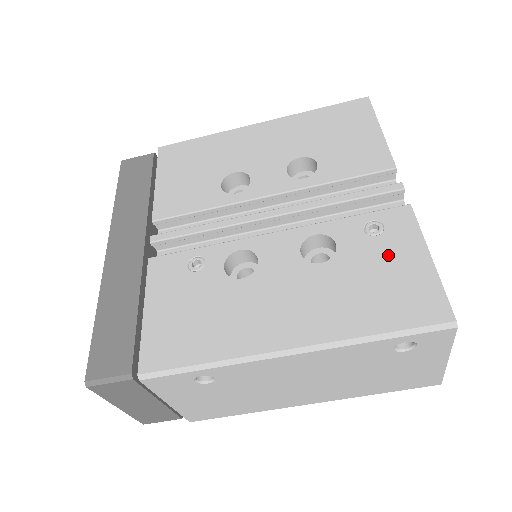
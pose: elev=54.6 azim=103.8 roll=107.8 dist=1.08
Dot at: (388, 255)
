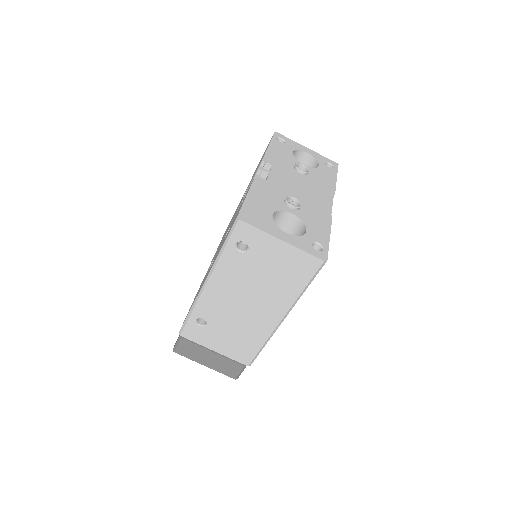
Dot at: occluded
